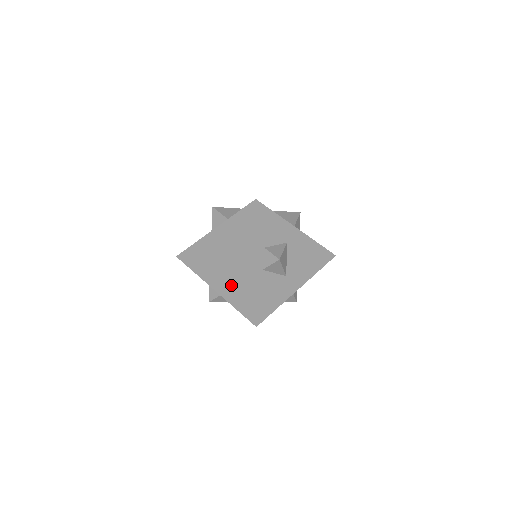
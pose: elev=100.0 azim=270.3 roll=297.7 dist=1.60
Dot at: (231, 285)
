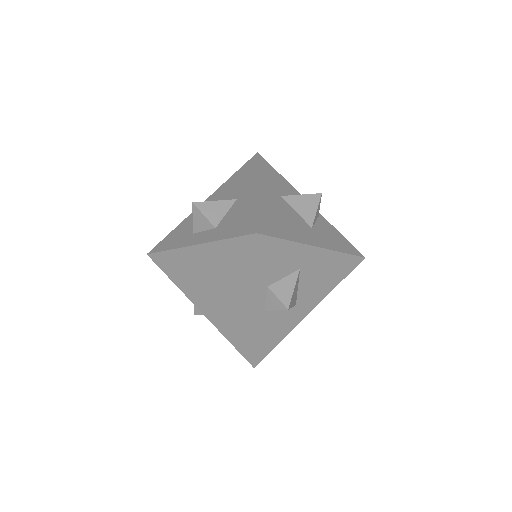
Dot at: (221, 315)
